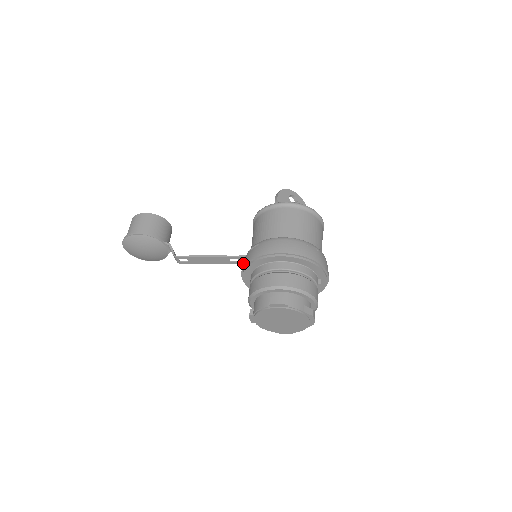
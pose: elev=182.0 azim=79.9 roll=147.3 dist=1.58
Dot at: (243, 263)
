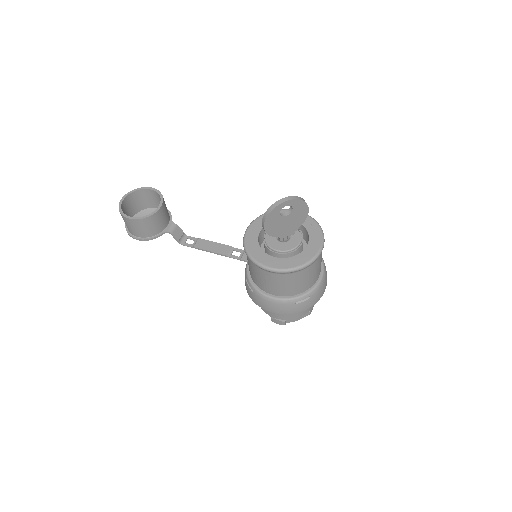
Dot at: occluded
